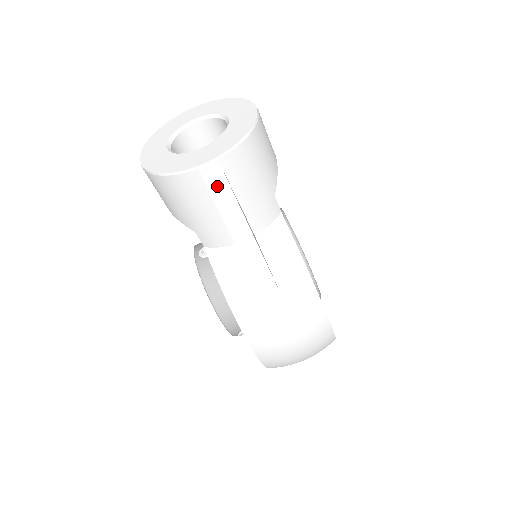
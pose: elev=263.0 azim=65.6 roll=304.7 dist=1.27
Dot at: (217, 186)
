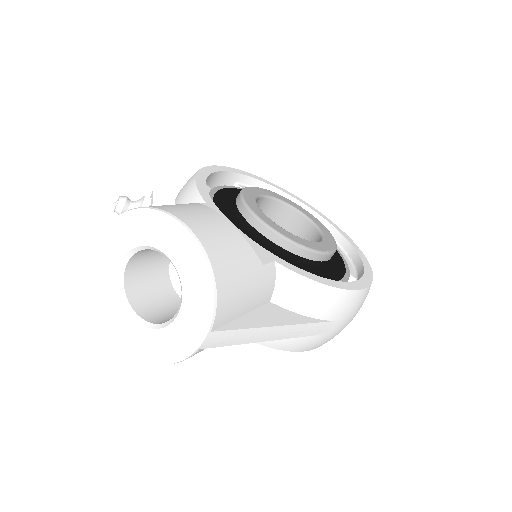
Dot at: (225, 340)
